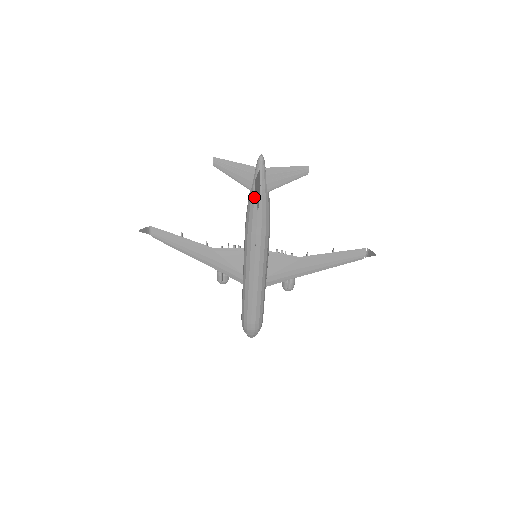
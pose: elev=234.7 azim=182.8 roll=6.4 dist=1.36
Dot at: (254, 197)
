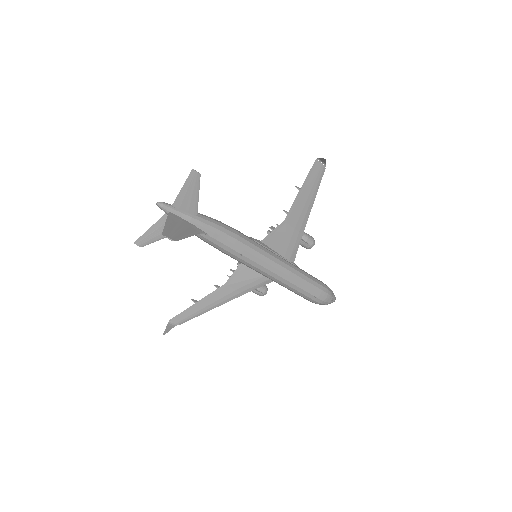
Dot at: occluded
